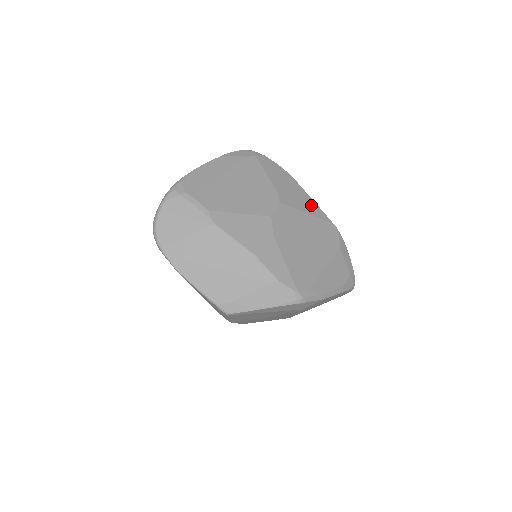
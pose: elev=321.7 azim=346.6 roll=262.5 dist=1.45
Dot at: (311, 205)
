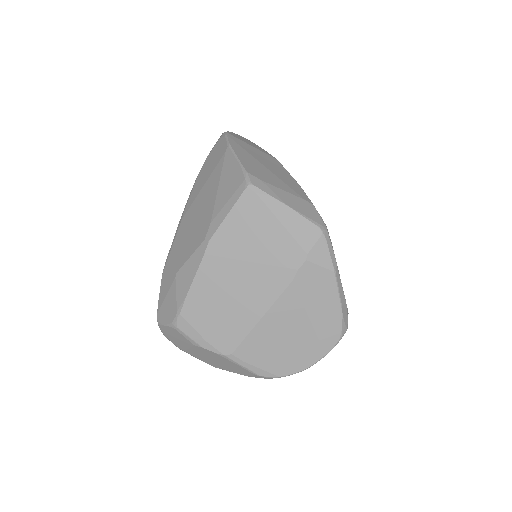
Dot at: occluded
